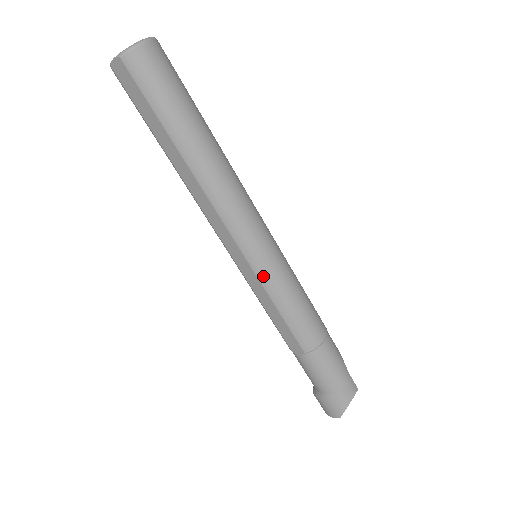
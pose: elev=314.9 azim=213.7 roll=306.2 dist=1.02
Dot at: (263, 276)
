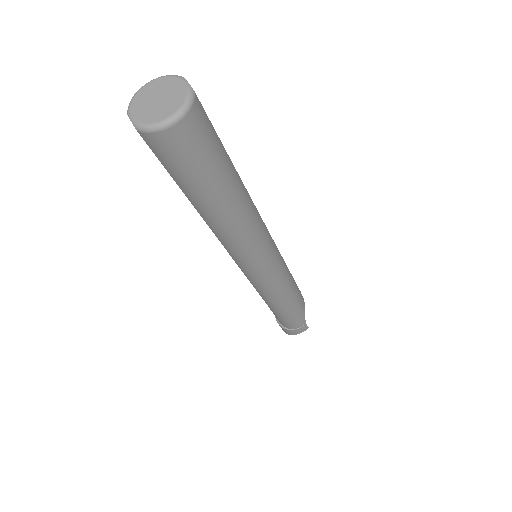
Dot at: (252, 281)
